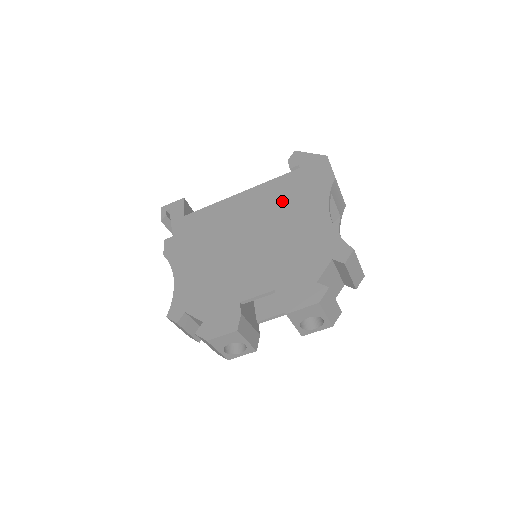
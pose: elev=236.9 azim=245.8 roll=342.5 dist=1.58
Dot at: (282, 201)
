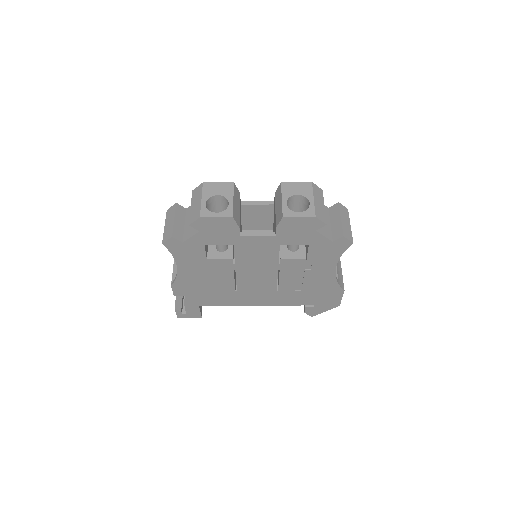
Dot at: occluded
